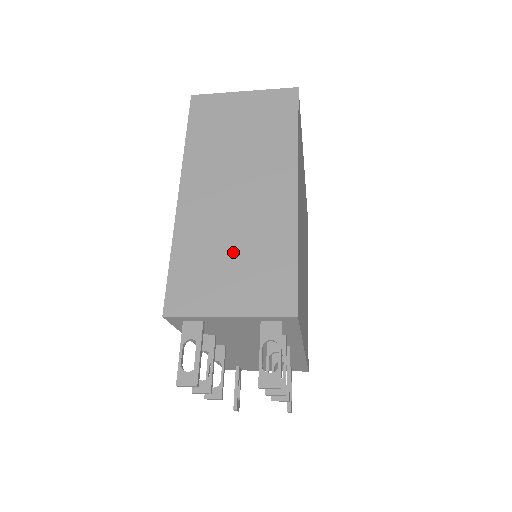
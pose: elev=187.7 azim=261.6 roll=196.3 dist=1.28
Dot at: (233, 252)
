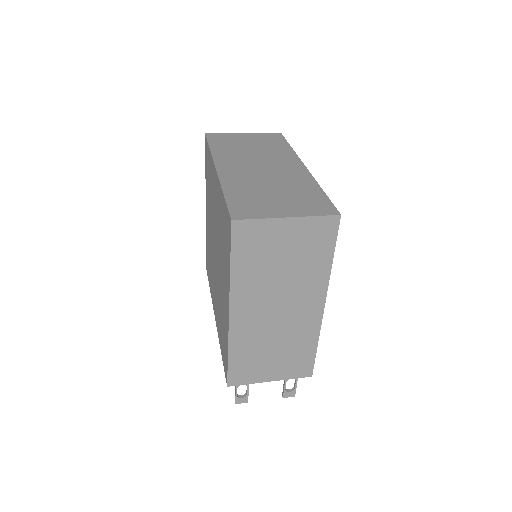
Dot at: (274, 350)
